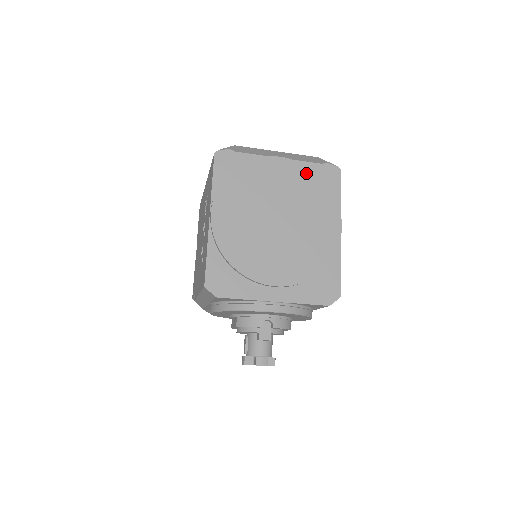
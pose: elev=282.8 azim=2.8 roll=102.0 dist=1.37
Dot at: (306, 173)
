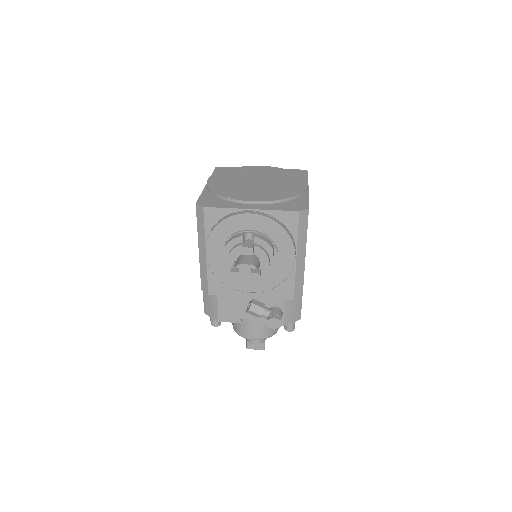
Dot at: (280, 170)
